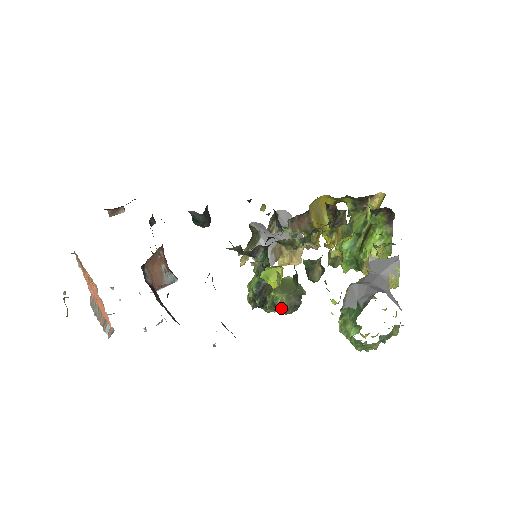
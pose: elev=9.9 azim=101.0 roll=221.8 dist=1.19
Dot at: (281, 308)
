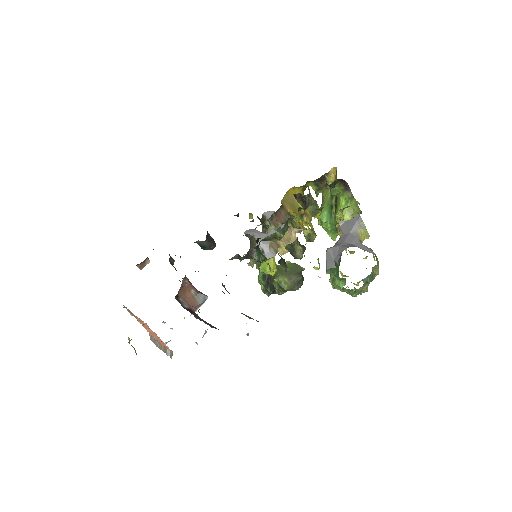
Dot at: (287, 288)
